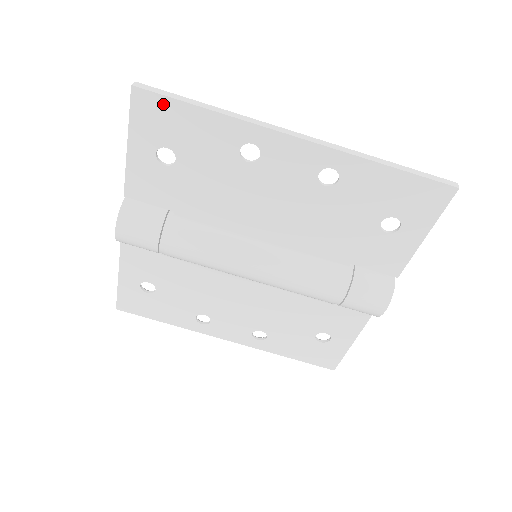
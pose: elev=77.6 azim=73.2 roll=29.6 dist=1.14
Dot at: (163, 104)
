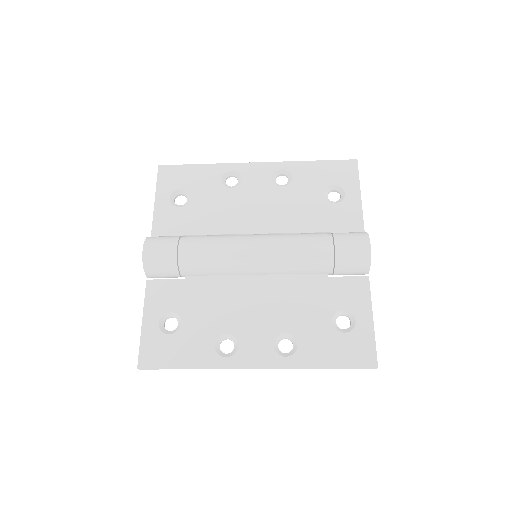
Dot at: occluded
